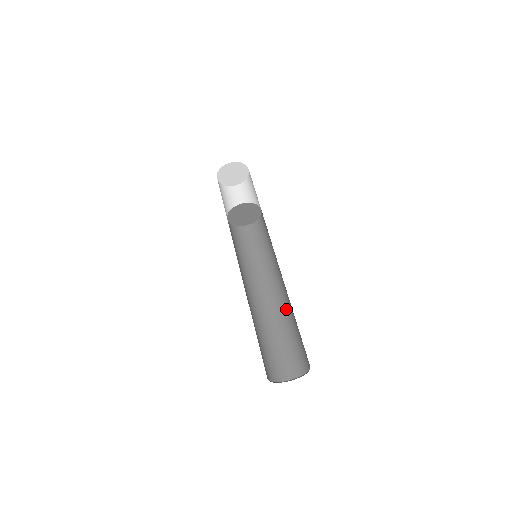
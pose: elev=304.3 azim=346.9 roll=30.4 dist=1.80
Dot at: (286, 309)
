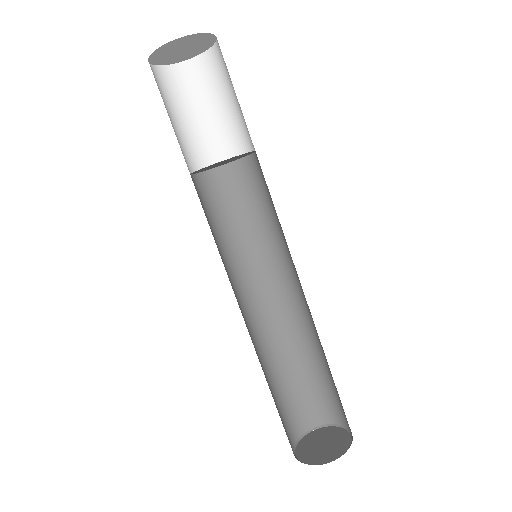
Dot at: (298, 336)
